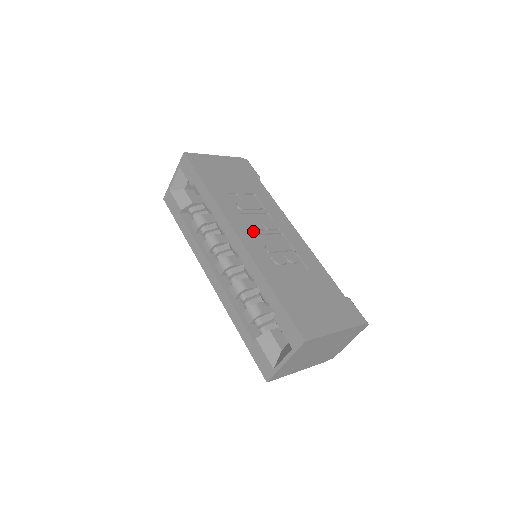
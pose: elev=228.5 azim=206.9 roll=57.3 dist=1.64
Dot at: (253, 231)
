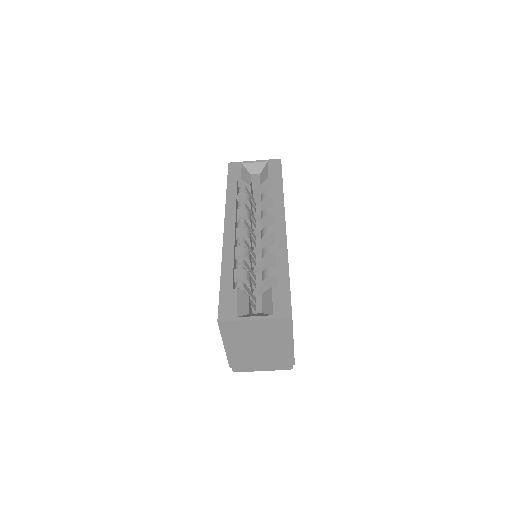
Dot at: occluded
